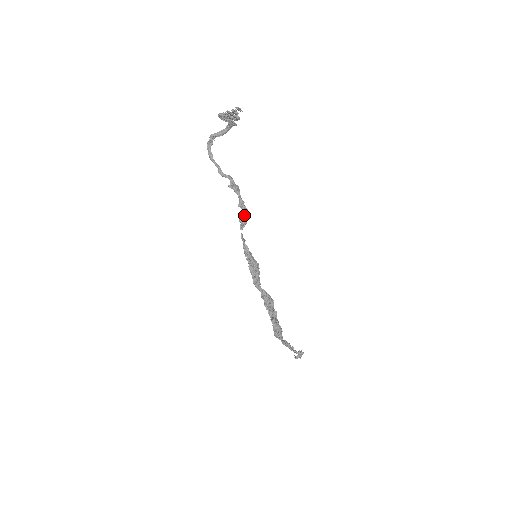
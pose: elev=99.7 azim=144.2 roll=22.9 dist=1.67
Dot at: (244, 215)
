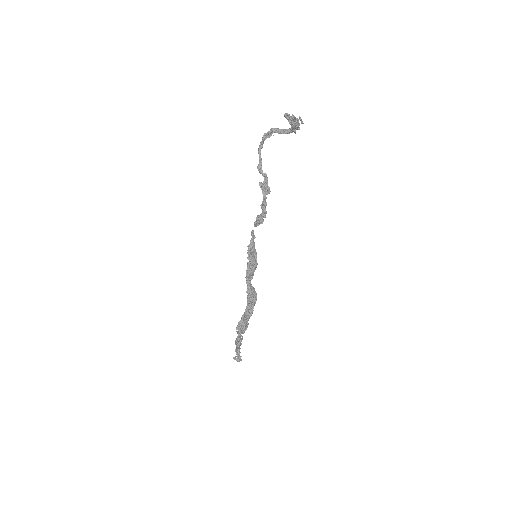
Dot at: (262, 216)
